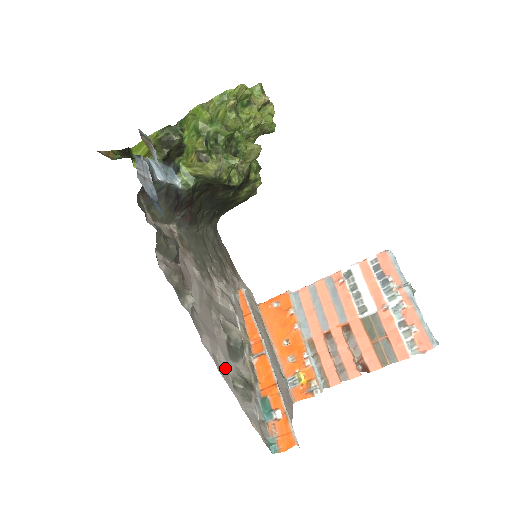
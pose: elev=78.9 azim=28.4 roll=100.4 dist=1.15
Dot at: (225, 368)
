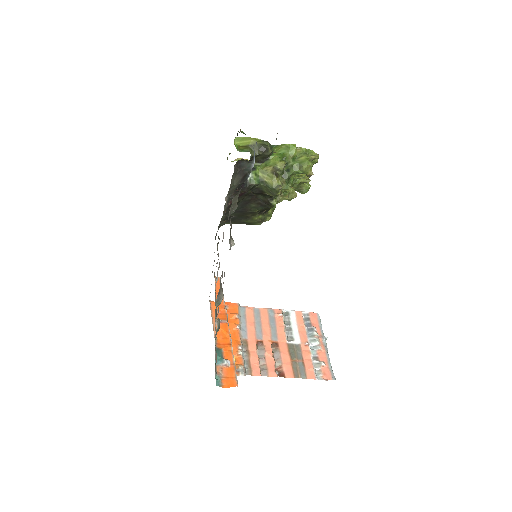
Dot at: occluded
